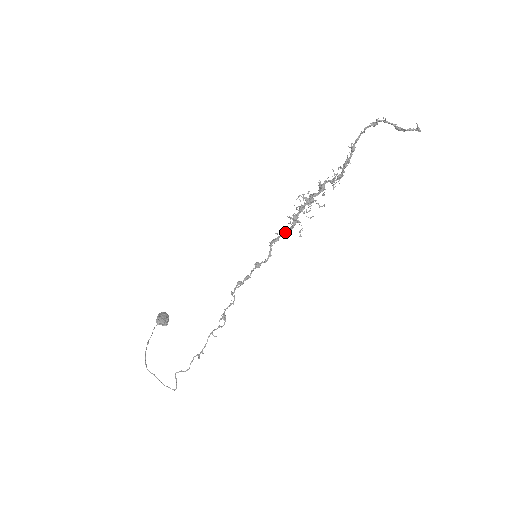
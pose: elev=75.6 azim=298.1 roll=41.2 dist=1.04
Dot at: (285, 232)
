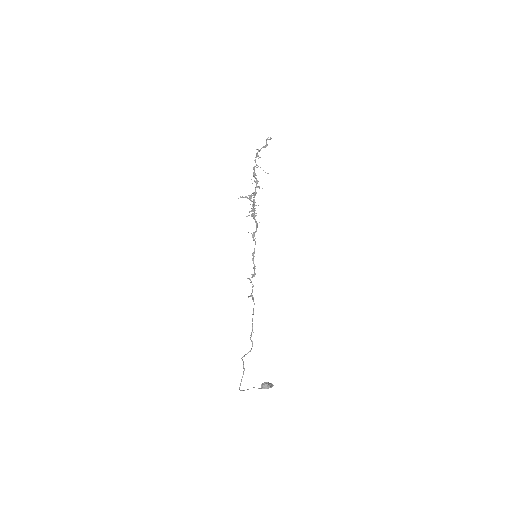
Dot at: (256, 228)
